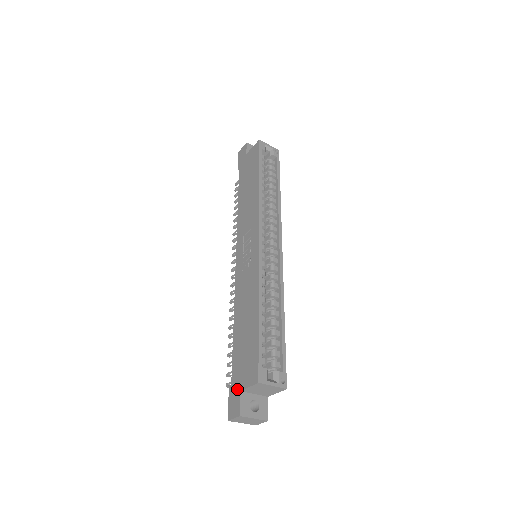
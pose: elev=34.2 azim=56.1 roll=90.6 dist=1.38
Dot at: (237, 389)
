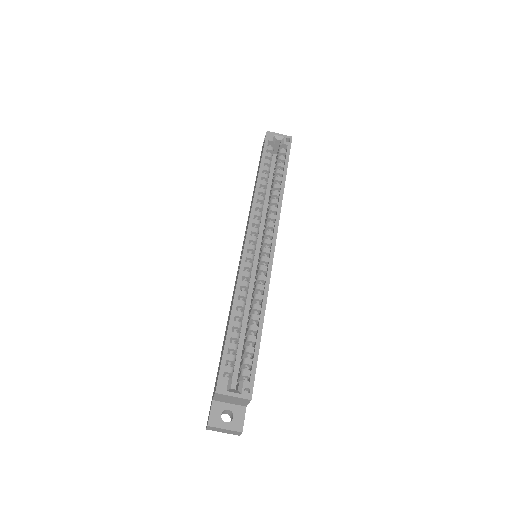
Dot at: (212, 397)
